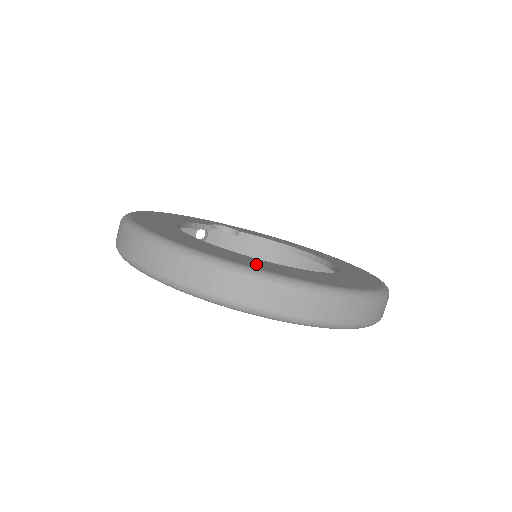
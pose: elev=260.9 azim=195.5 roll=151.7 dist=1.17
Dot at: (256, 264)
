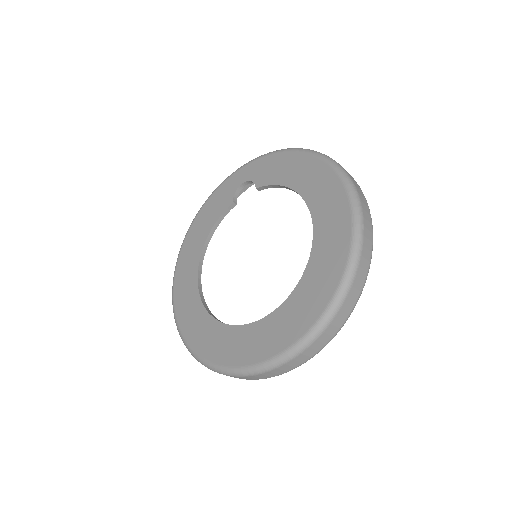
Dot at: (218, 348)
